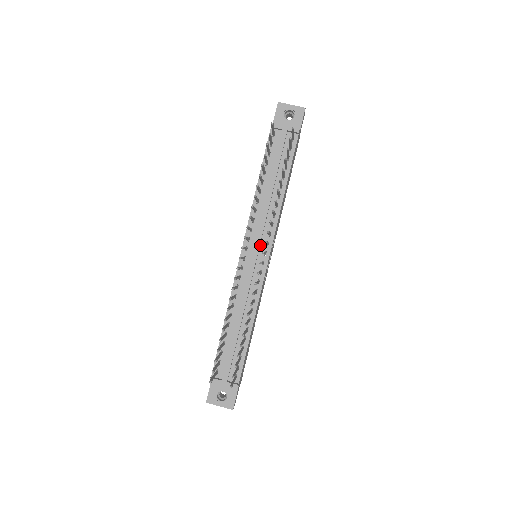
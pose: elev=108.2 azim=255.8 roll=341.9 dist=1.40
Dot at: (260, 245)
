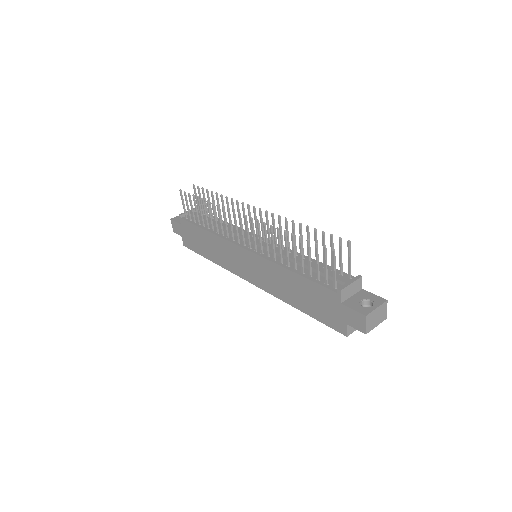
Dot at: occluded
